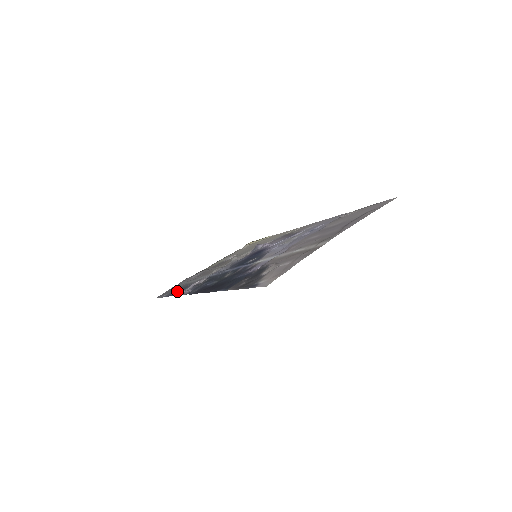
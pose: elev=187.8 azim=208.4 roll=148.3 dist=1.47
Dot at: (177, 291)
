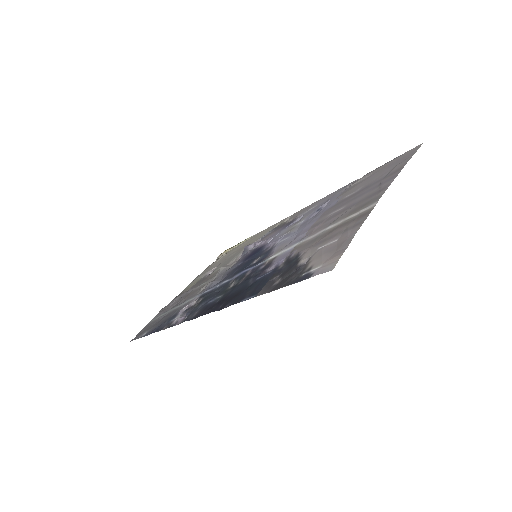
Dot at: (162, 324)
